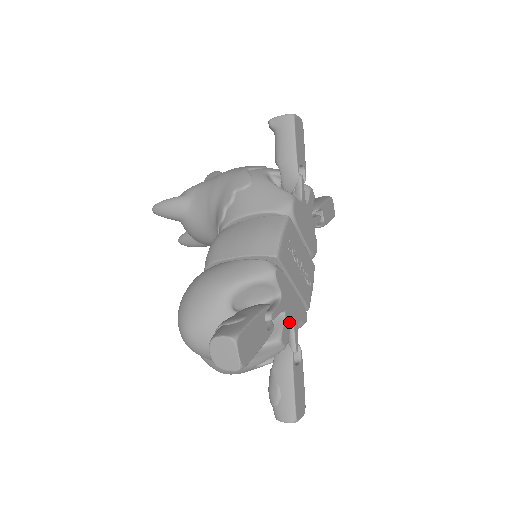
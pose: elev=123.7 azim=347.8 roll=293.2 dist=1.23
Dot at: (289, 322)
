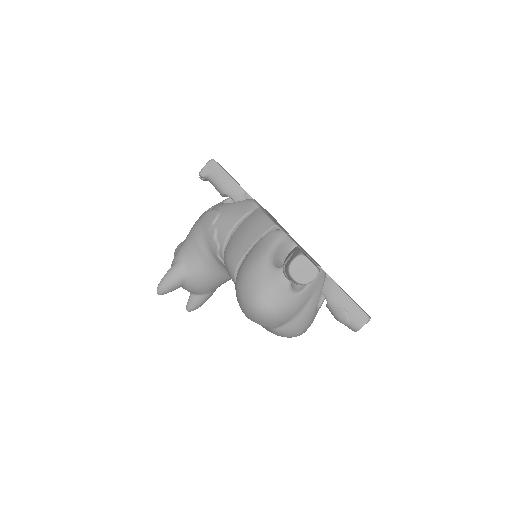
Dot at: (314, 261)
